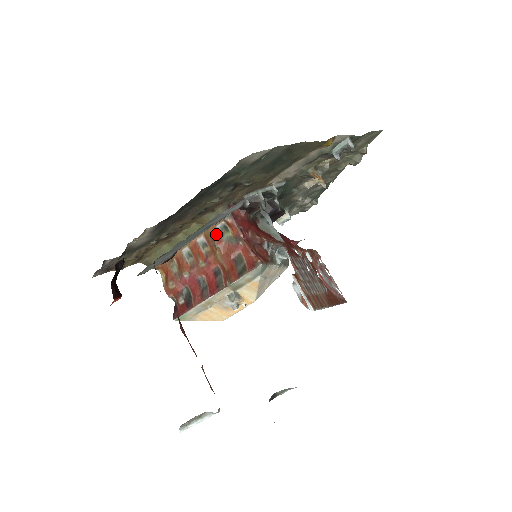
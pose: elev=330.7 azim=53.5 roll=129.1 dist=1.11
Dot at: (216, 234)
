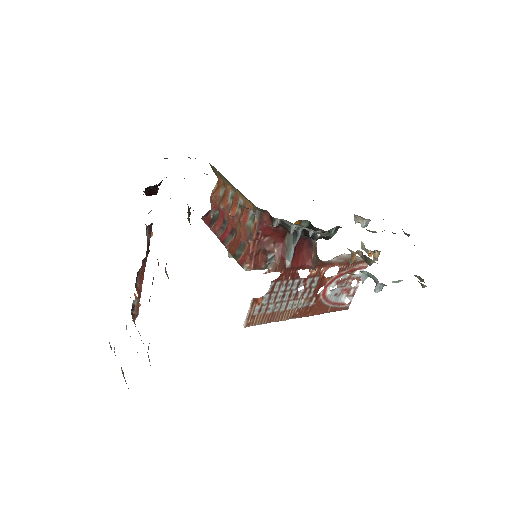
Dot at: (247, 213)
